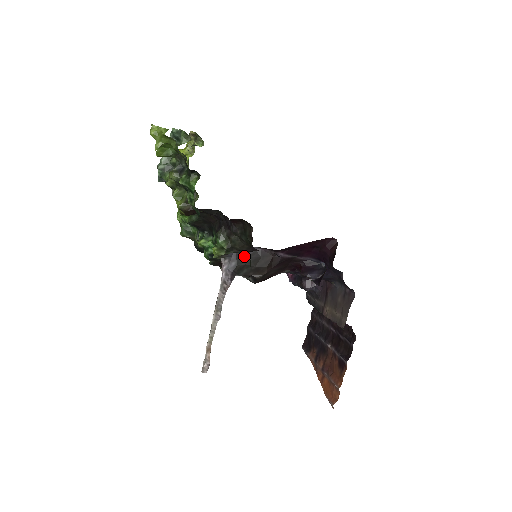
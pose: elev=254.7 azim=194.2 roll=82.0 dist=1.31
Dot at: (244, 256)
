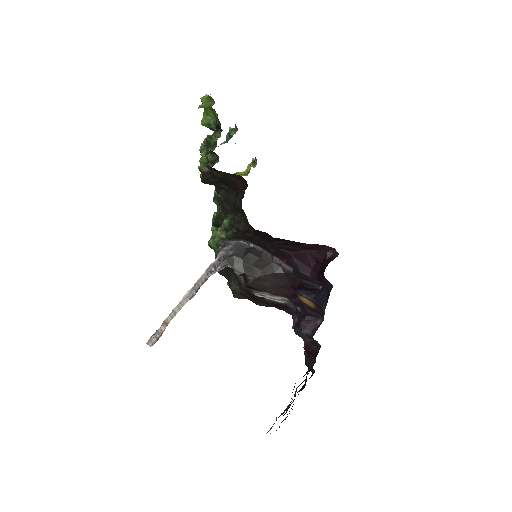
Dot at: (244, 251)
